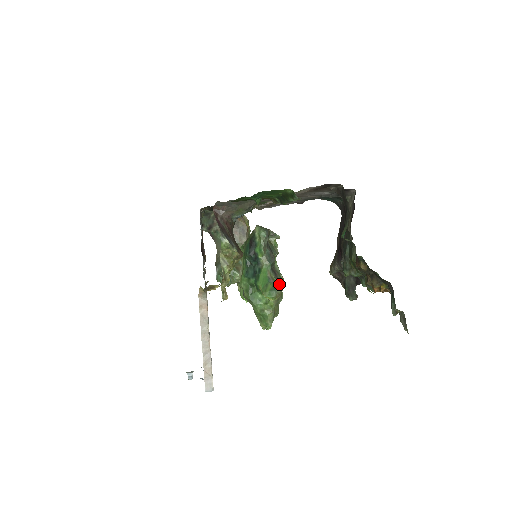
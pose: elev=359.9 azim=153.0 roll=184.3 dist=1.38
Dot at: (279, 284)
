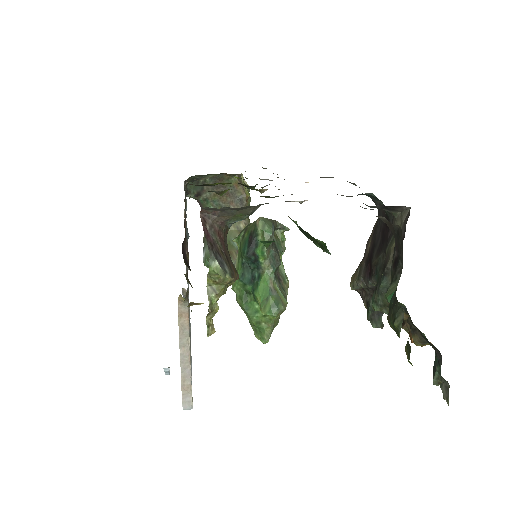
Dot at: (283, 297)
